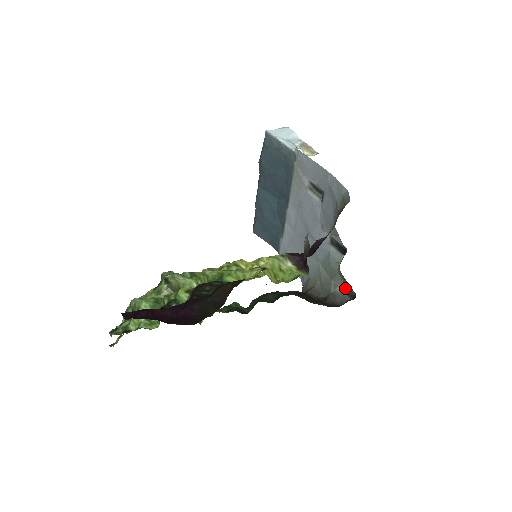
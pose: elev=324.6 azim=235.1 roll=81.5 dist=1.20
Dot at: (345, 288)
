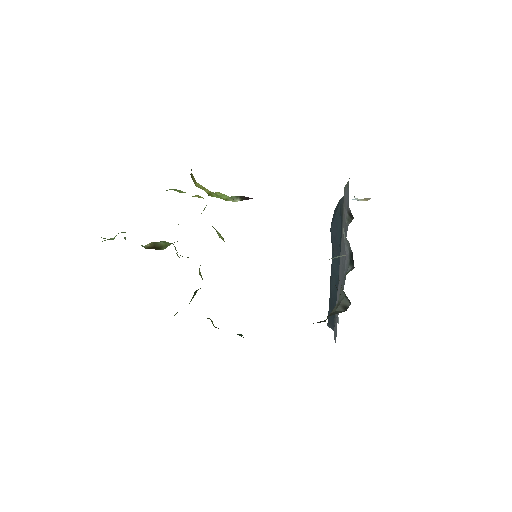
Dot at: (346, 305)
